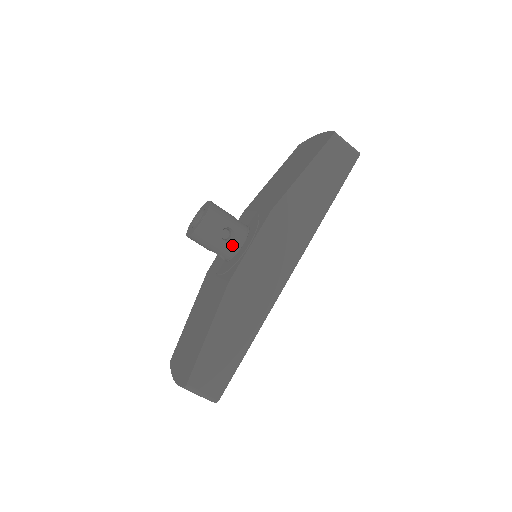
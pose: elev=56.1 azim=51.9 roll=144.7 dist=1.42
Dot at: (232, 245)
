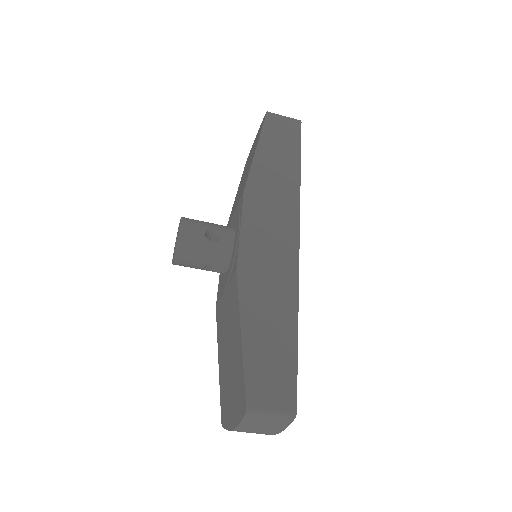
Dot at: (223, 244)
